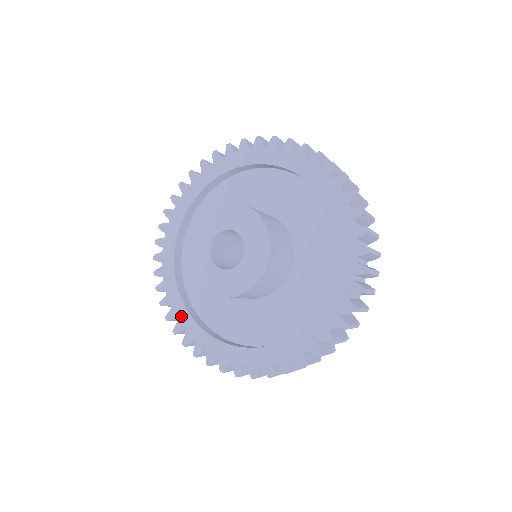
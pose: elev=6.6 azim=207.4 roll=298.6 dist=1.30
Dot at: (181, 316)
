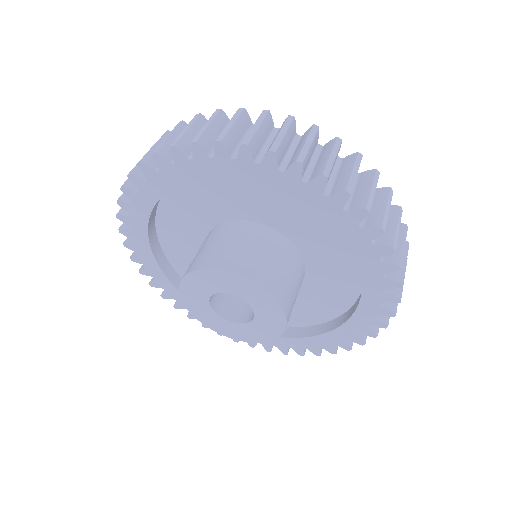
Dot at: (137, 219)
